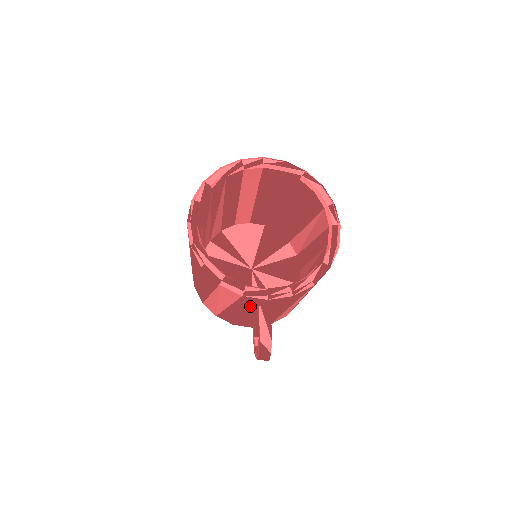
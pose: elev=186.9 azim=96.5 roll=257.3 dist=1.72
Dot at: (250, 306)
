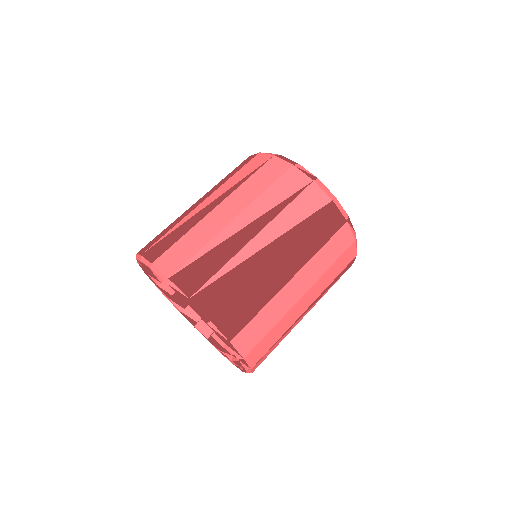
Dot at: occluded
